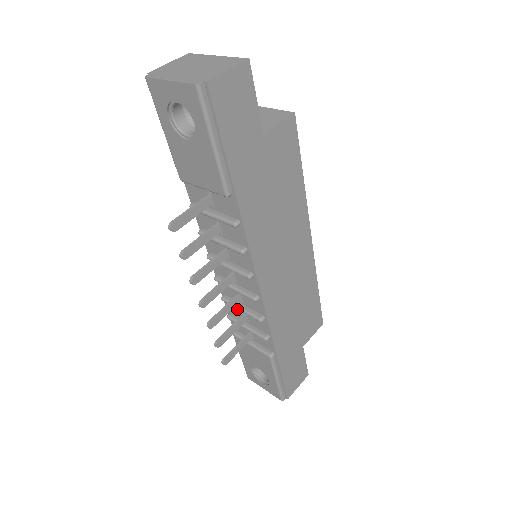
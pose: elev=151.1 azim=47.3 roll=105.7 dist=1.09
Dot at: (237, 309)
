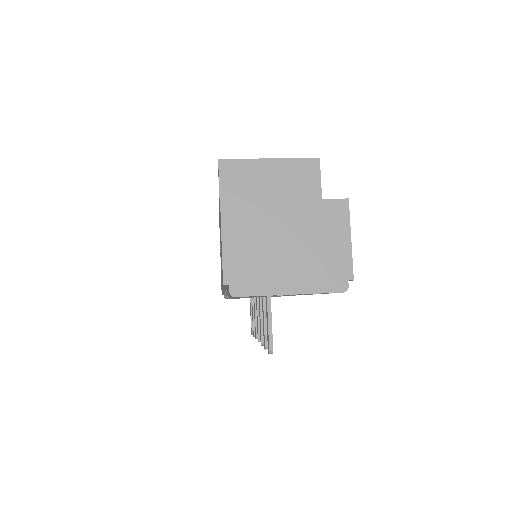
Dot at: occluded
